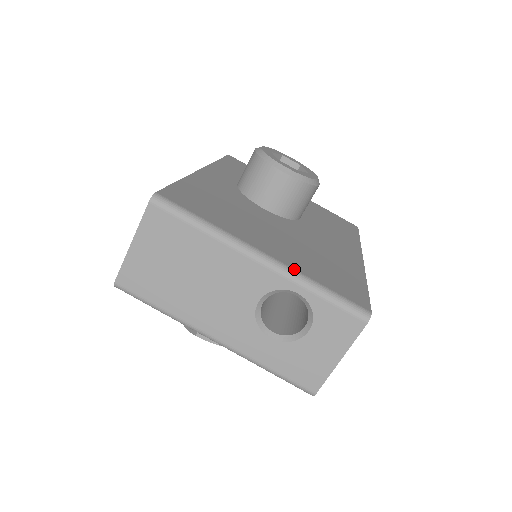
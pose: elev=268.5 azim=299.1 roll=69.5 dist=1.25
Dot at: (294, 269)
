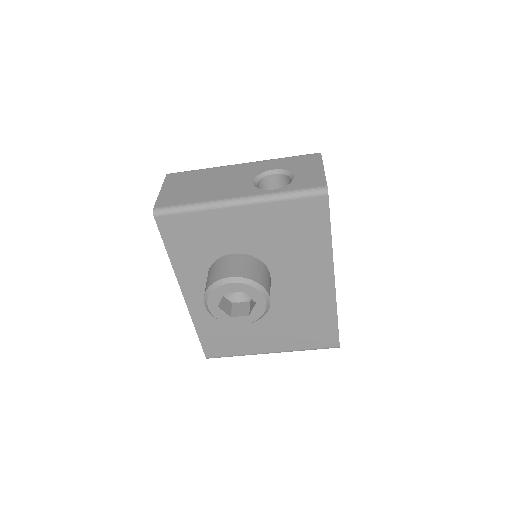
Dot at: (290, 351)
